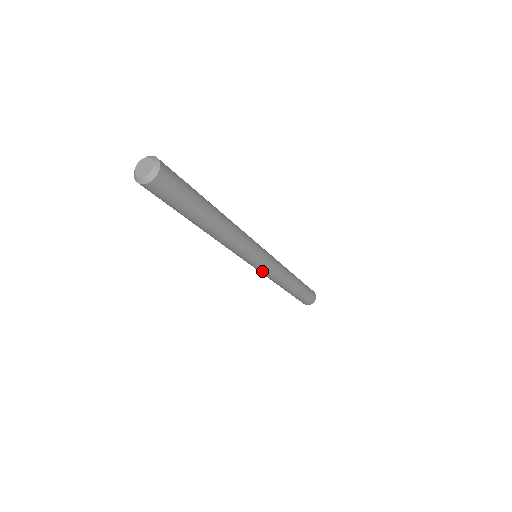
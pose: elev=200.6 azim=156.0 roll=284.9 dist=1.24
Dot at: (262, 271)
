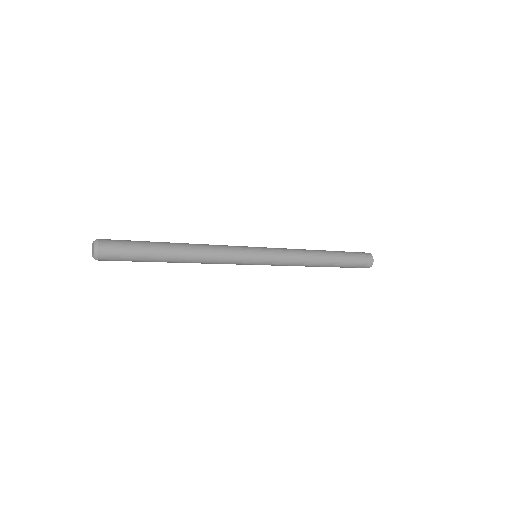
Dot at: occluded
